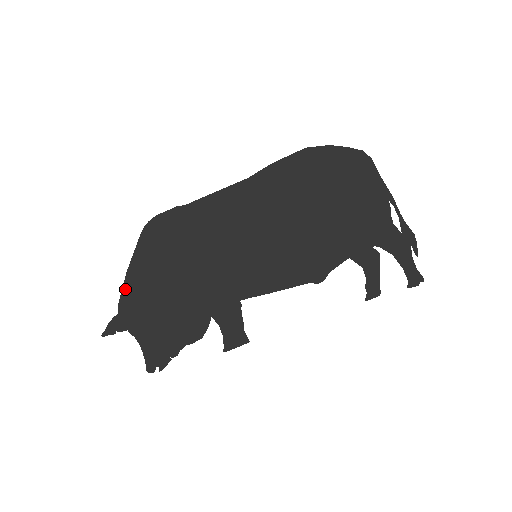
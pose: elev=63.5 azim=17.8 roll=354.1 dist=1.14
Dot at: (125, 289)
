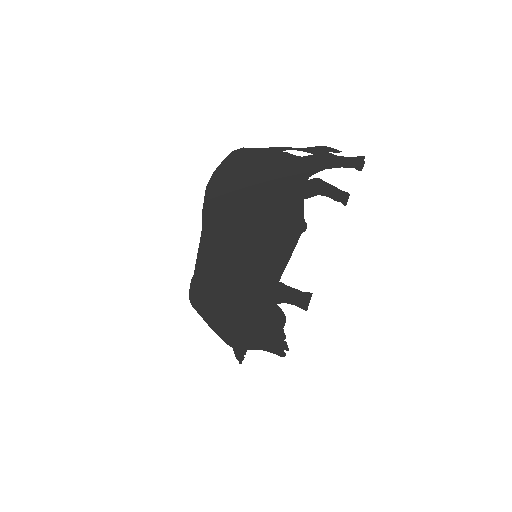
Dot at: (221, 336)
